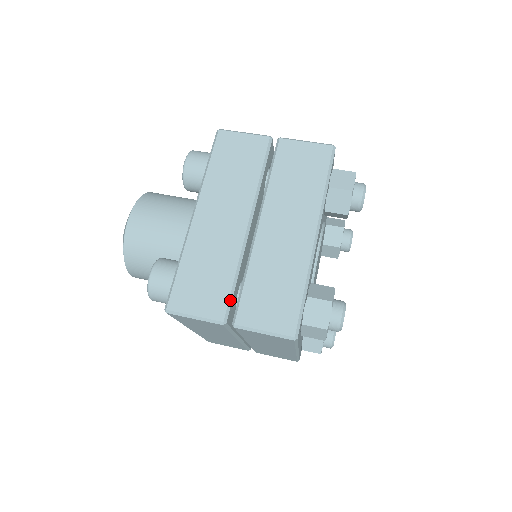
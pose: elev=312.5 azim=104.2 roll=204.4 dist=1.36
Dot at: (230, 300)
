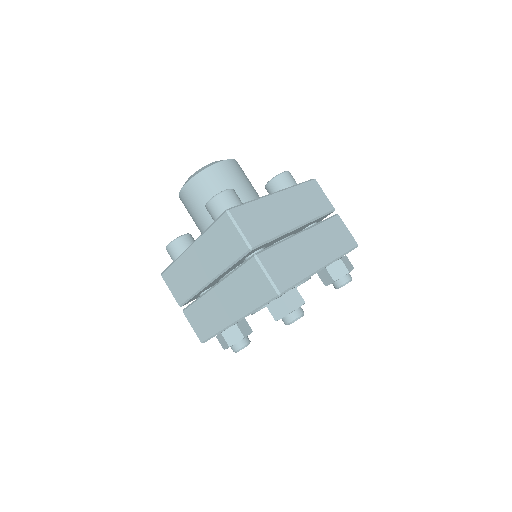
Dot at: (186, 301)
